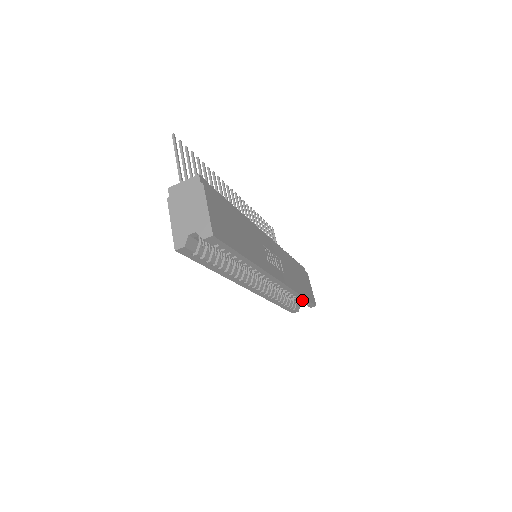
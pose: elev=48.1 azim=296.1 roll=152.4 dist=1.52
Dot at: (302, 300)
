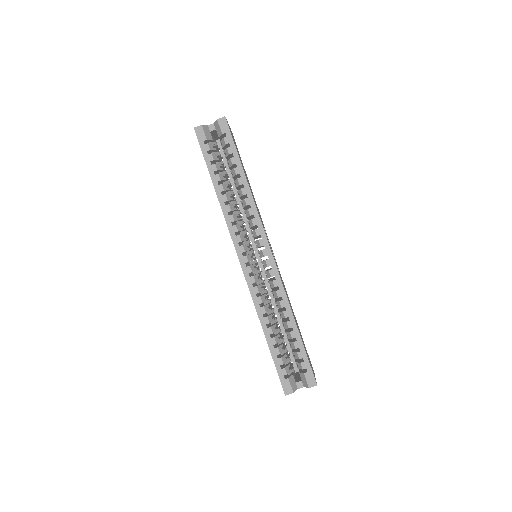
Dot at: (297, 344)
